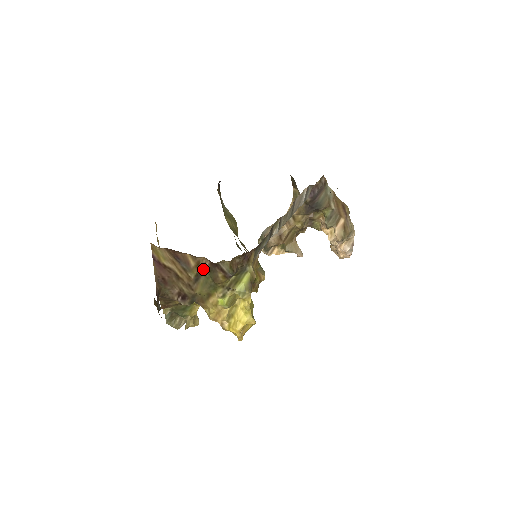
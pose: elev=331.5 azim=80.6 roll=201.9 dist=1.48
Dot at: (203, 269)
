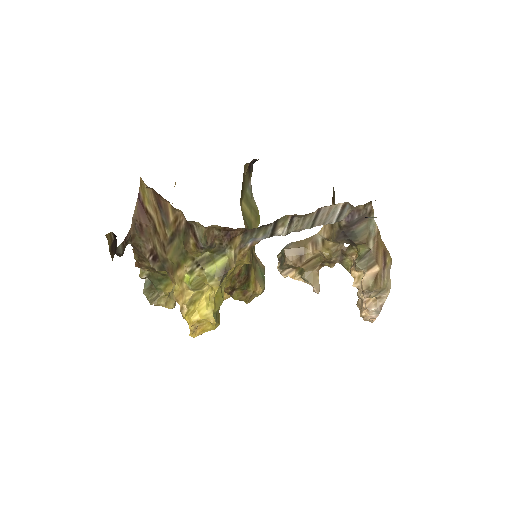
Dot at: (179, 228)
